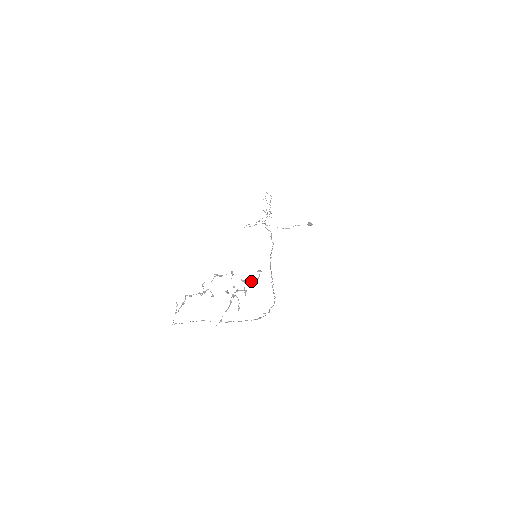
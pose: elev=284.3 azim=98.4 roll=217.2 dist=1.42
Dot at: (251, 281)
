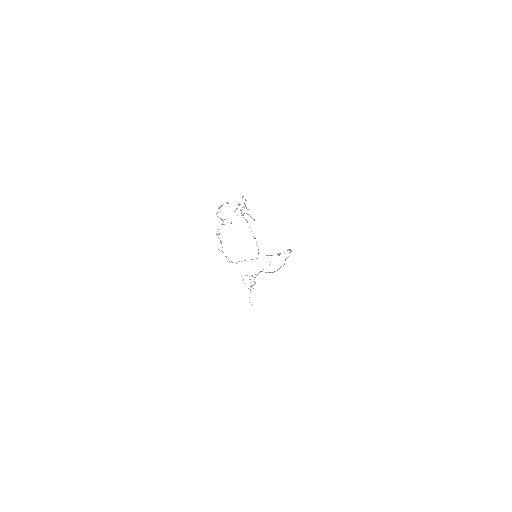
Dot at: (244, 204)
